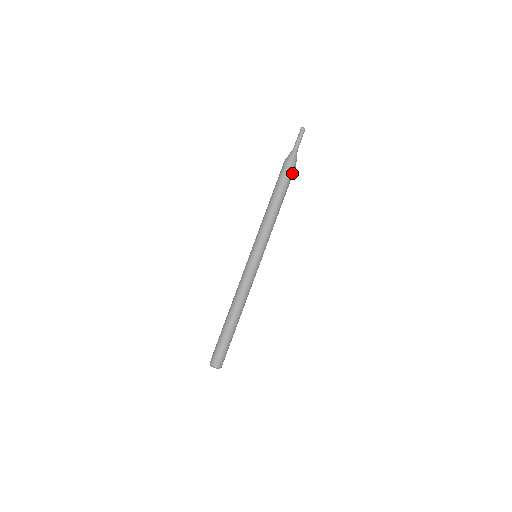
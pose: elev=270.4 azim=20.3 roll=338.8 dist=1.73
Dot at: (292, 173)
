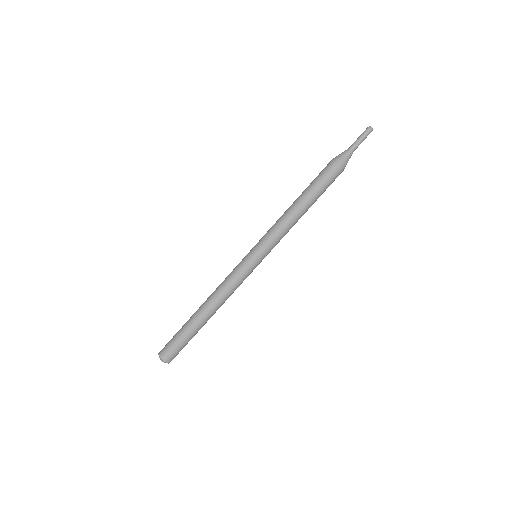
Dot at: (335, 176)
